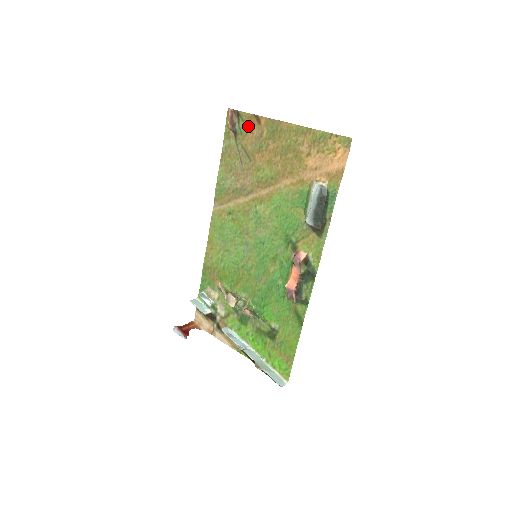
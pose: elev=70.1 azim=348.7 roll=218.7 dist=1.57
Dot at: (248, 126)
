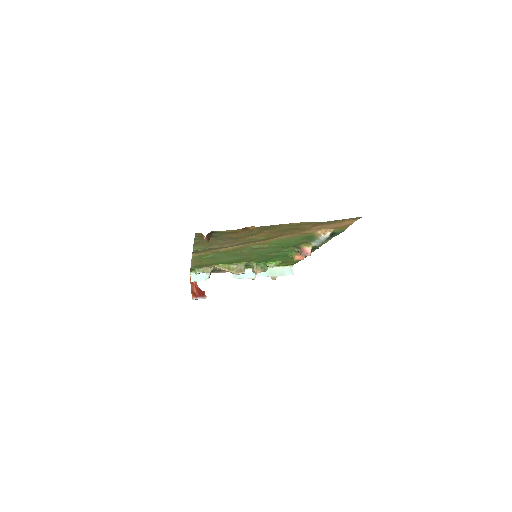
Dot at: (231, 233)
